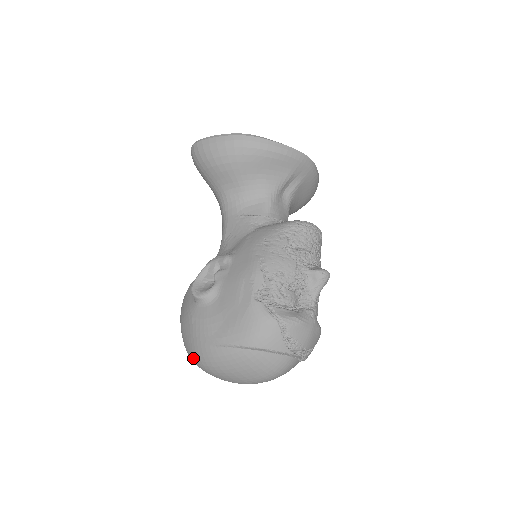
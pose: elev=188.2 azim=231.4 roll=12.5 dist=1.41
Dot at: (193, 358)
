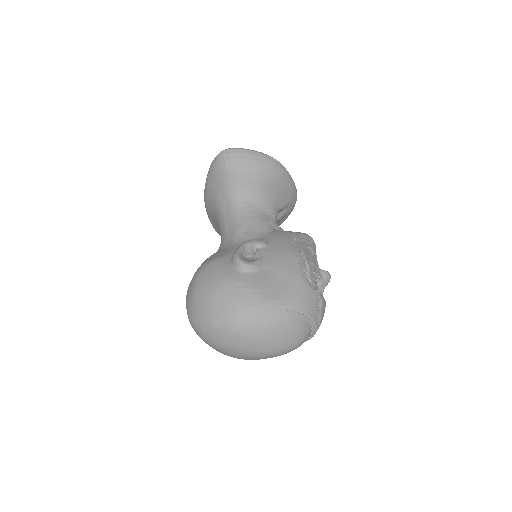
Dot at: (227, 321)
